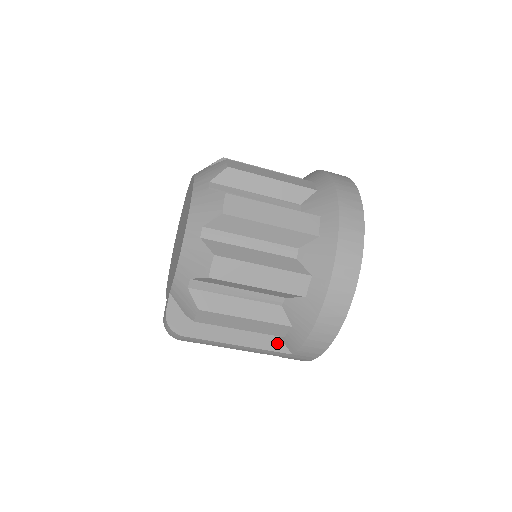
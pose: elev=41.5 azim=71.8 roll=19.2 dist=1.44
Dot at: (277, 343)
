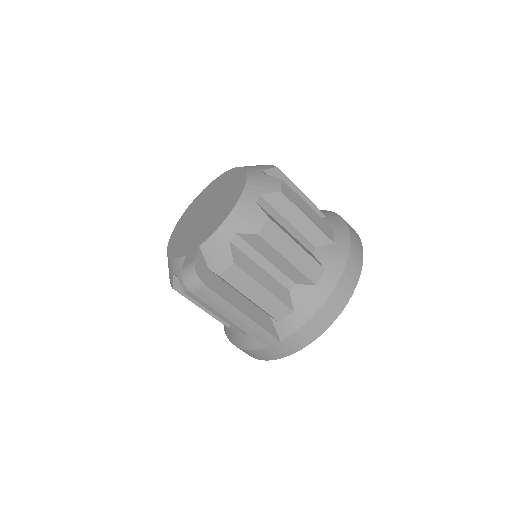
Dot at: (271, 327)
